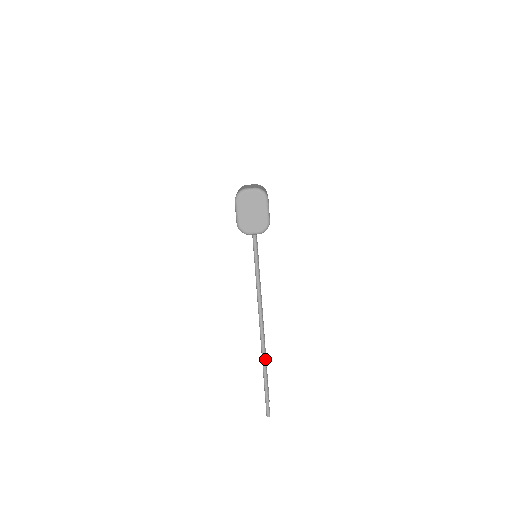
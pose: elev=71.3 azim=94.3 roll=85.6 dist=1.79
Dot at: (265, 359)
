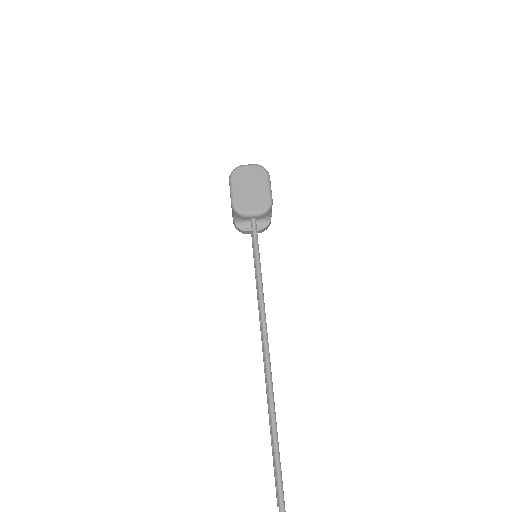
Dot at: (273, 400)
